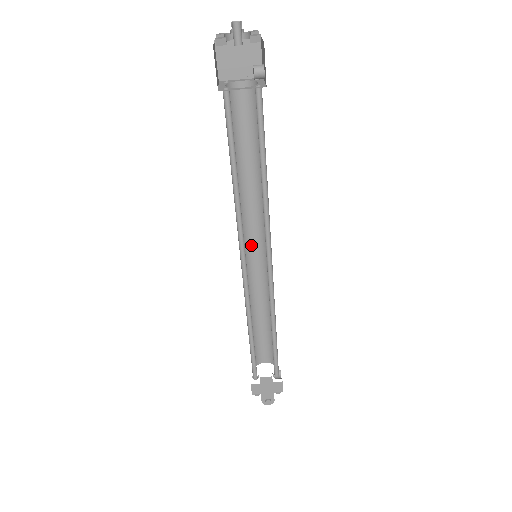
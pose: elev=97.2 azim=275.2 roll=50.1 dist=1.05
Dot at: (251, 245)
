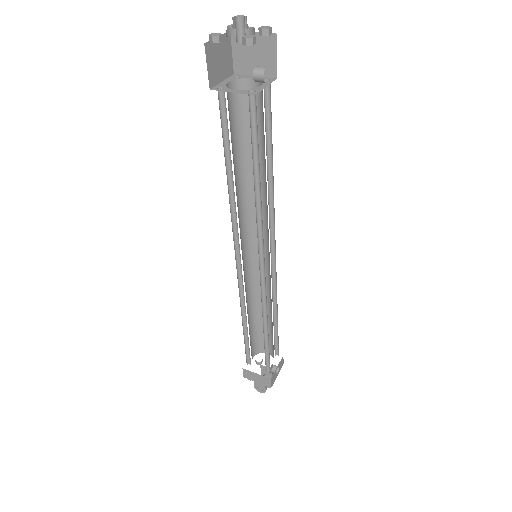
Dot at: occluded
